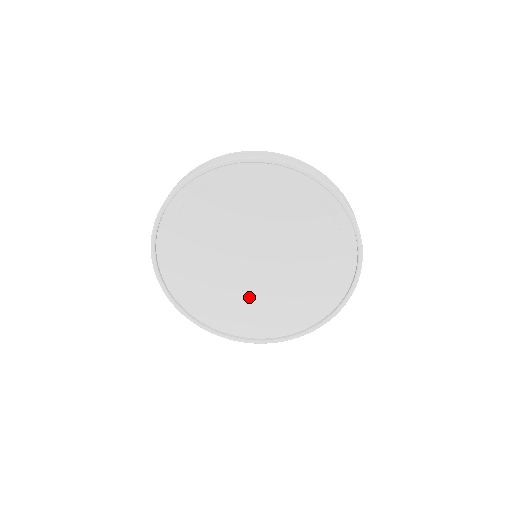
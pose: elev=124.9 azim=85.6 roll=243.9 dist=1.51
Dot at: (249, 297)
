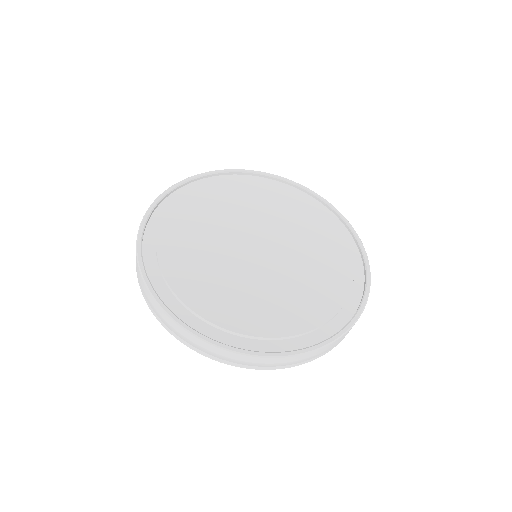
Dot at: (275, 288)
